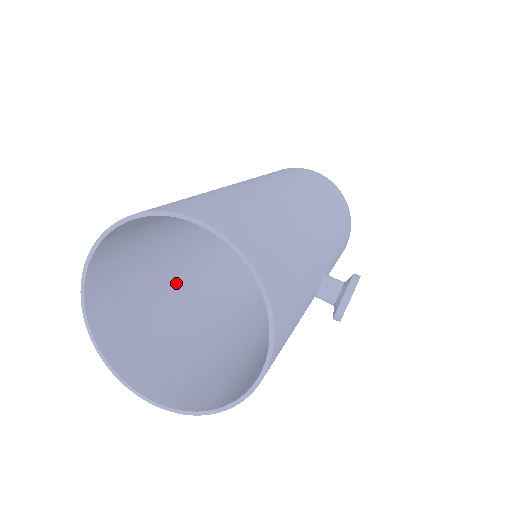
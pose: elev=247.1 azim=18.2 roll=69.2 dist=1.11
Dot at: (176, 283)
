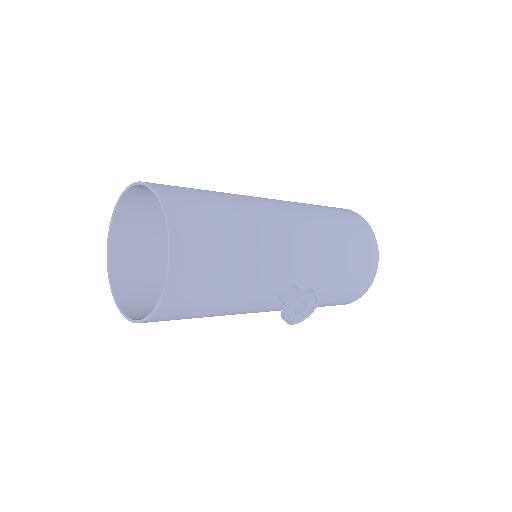
Dot at: occluded
